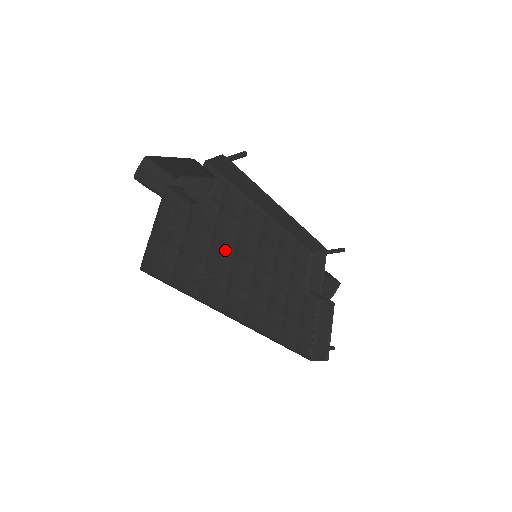
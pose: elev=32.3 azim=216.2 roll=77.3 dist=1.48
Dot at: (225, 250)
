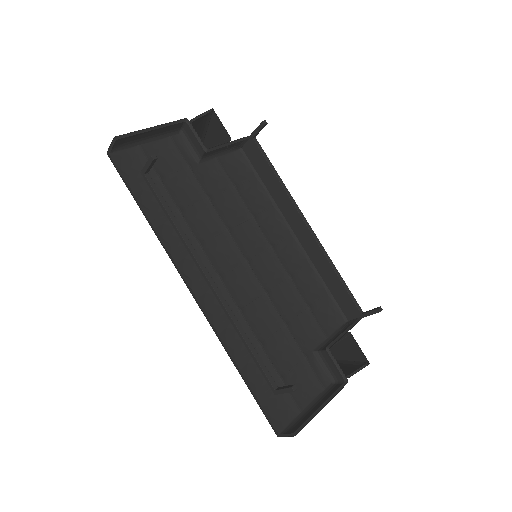
Dot at: (218, 221)
